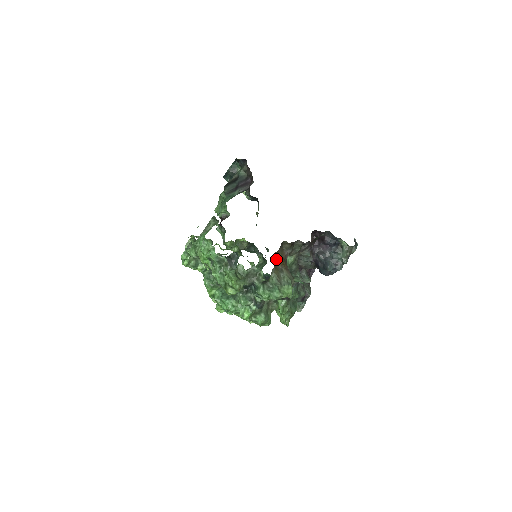
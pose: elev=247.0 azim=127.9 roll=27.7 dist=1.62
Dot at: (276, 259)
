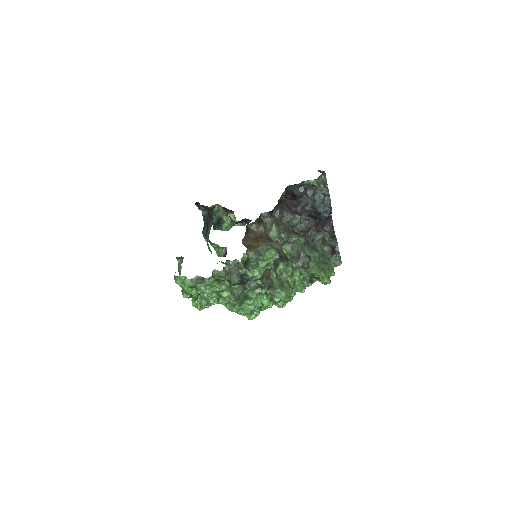
Dot at: (248, 242)
